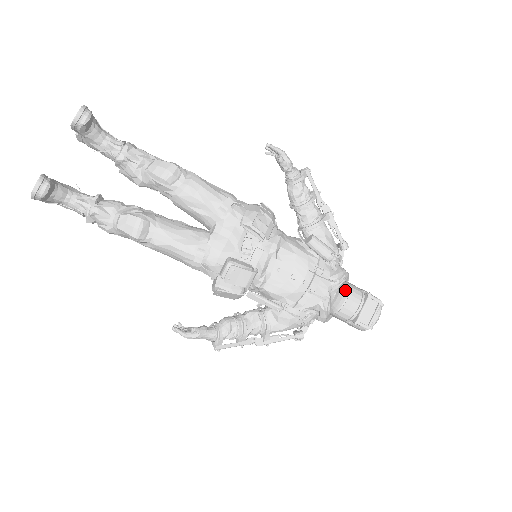
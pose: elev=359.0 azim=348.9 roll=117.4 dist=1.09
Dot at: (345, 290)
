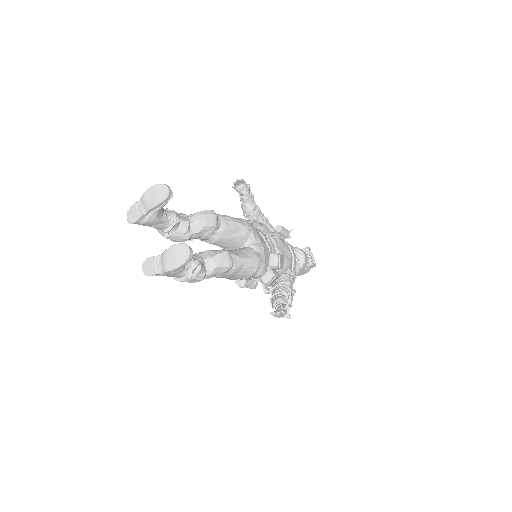
Dot at: (299, 250)
